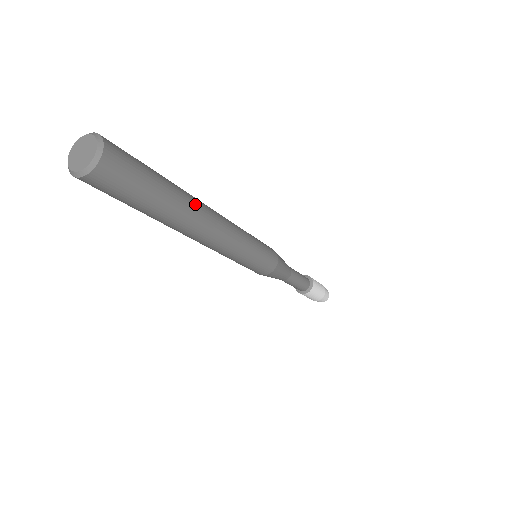
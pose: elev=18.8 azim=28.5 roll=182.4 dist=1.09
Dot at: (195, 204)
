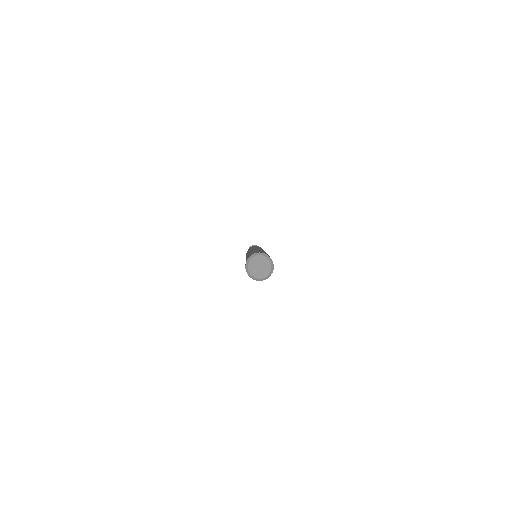
Dot at: occluded
